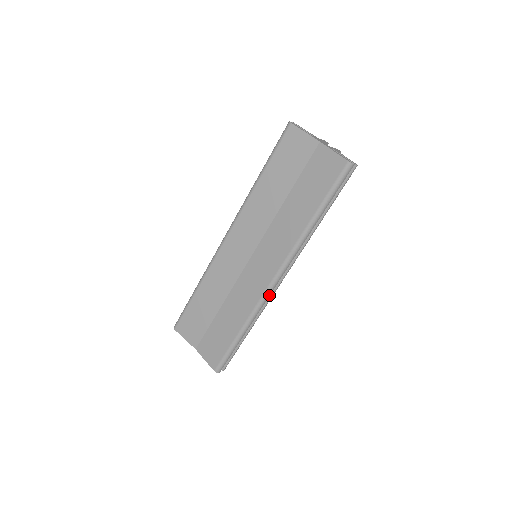
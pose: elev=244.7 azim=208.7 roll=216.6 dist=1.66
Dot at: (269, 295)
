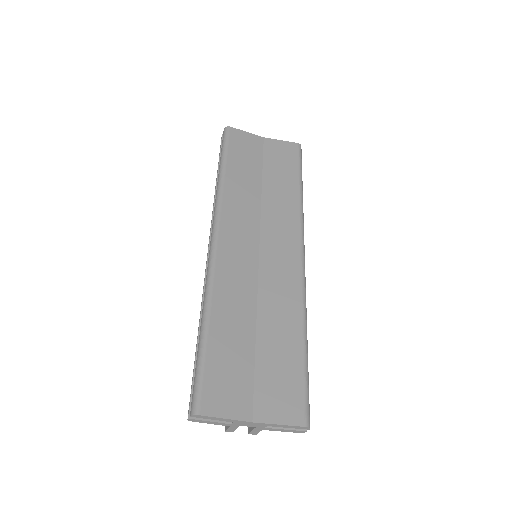
Dot at: (305, 280)
